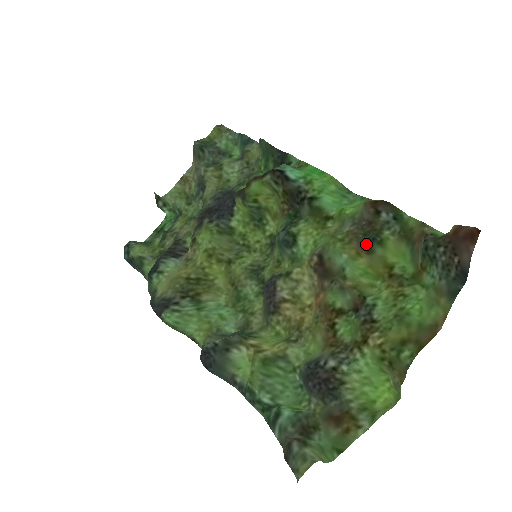
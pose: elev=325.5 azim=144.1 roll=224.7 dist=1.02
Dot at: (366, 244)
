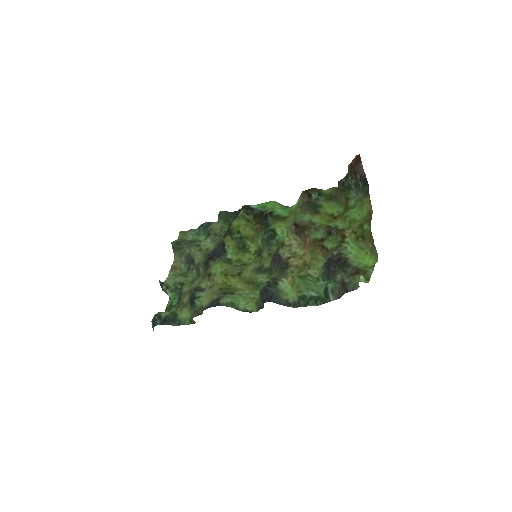
Dot at: (314, 210)
